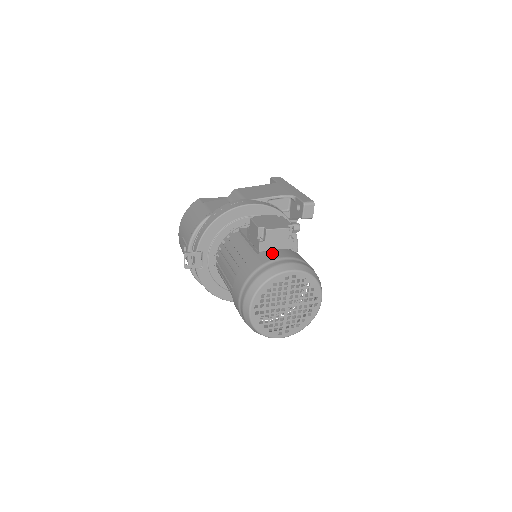
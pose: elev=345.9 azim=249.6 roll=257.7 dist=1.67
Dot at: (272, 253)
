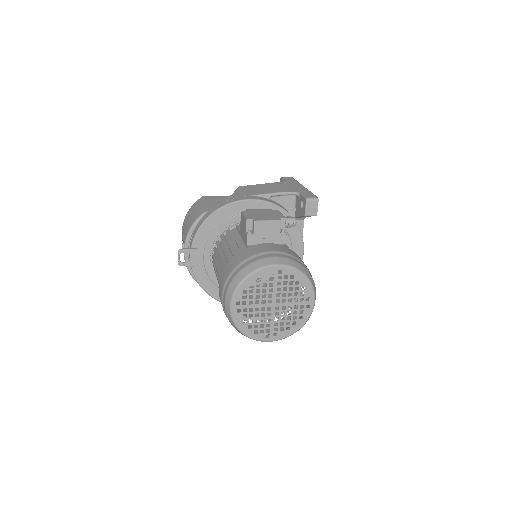
Dot at: (260, 247)
